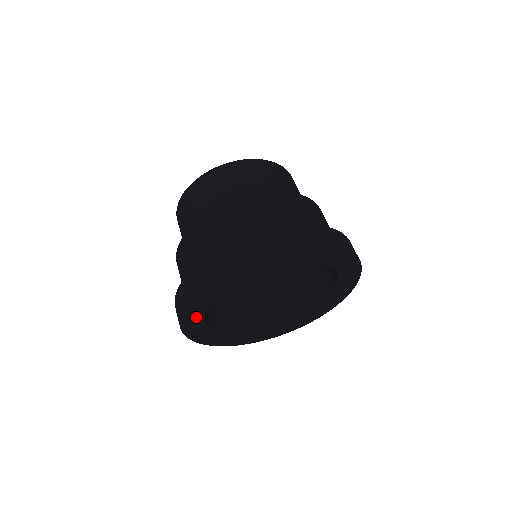
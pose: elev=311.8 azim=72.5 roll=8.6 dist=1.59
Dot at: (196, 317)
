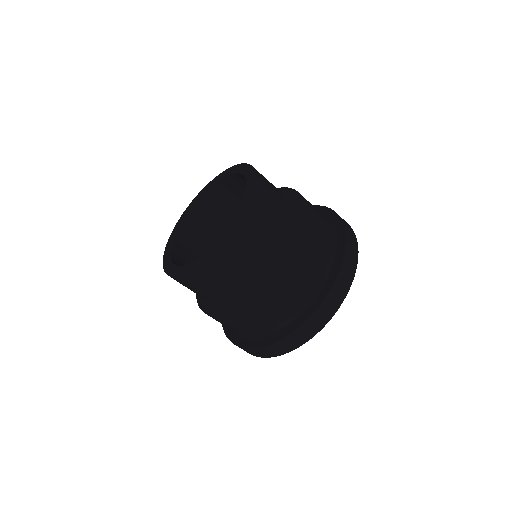
Dot at: occluded
